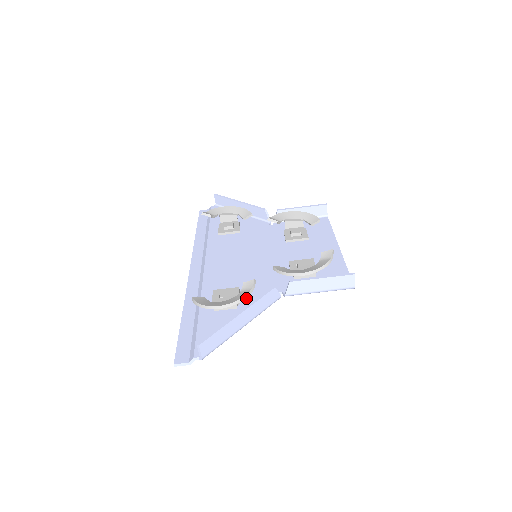
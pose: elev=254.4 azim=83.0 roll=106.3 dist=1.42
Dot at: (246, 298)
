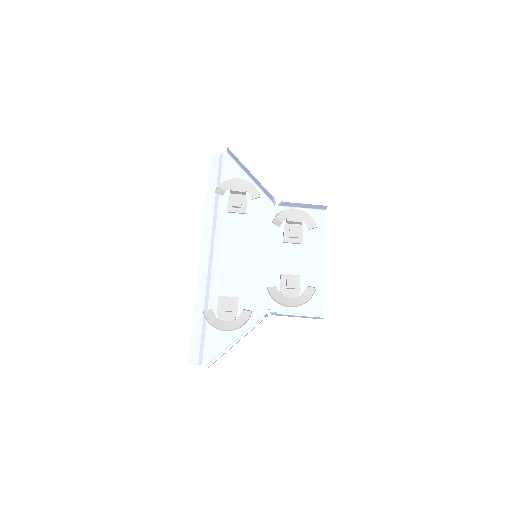
Dot at: occluded
